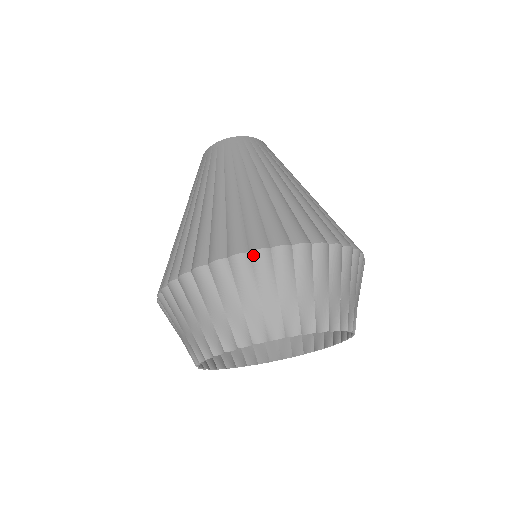
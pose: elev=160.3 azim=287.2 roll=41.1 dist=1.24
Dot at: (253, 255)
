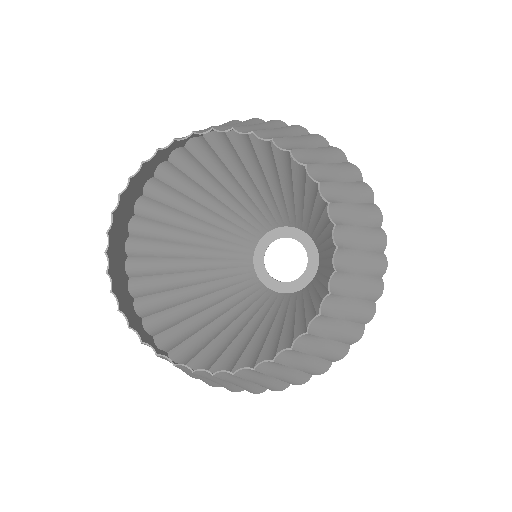
Dot at: (184, 142)
